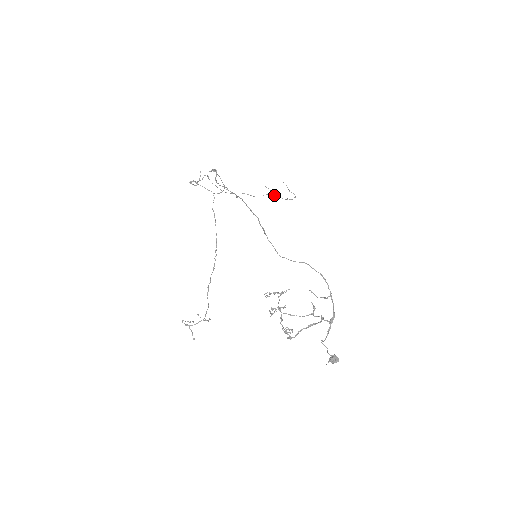
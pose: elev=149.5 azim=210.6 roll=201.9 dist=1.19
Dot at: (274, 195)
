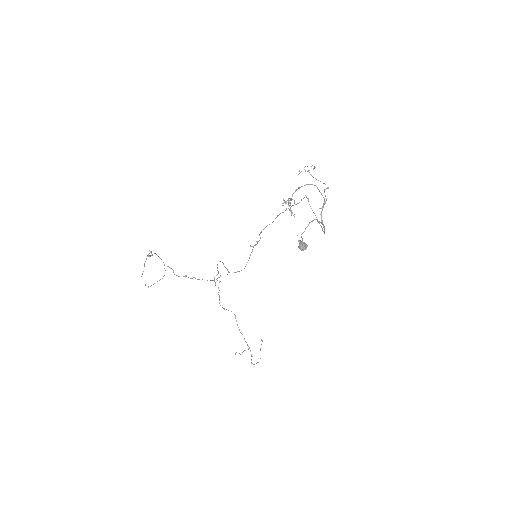
Dot at: occluded
